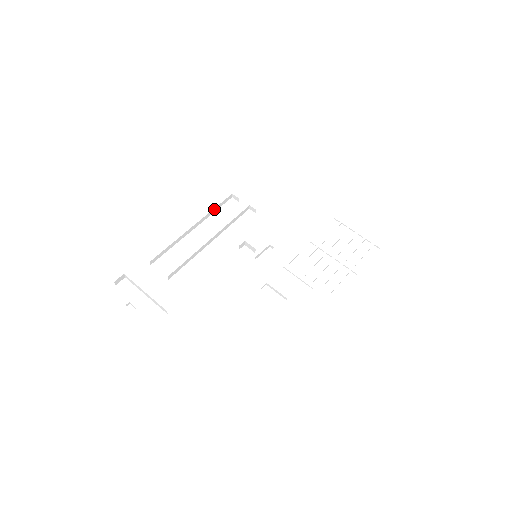
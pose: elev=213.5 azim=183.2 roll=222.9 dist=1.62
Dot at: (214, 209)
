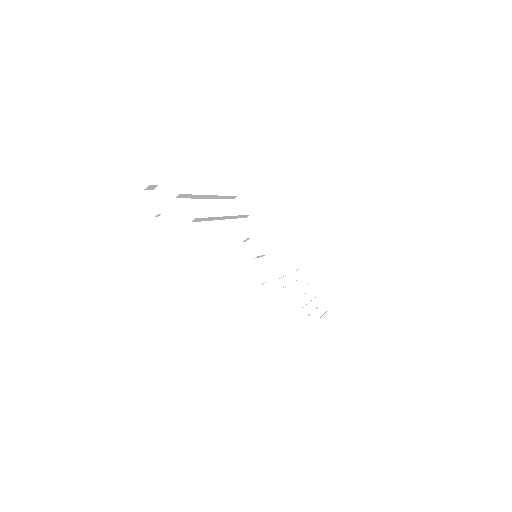
Dot at: (225, 196)
